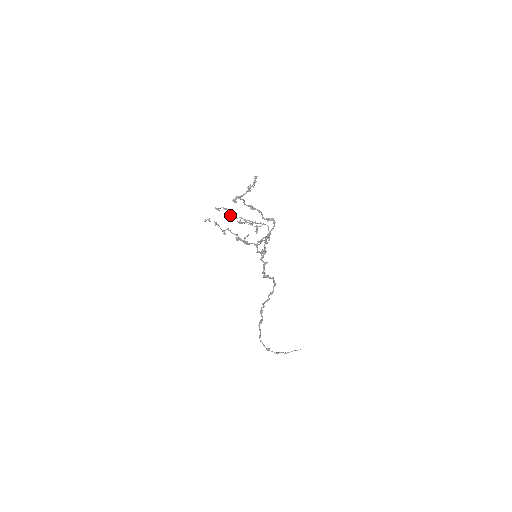
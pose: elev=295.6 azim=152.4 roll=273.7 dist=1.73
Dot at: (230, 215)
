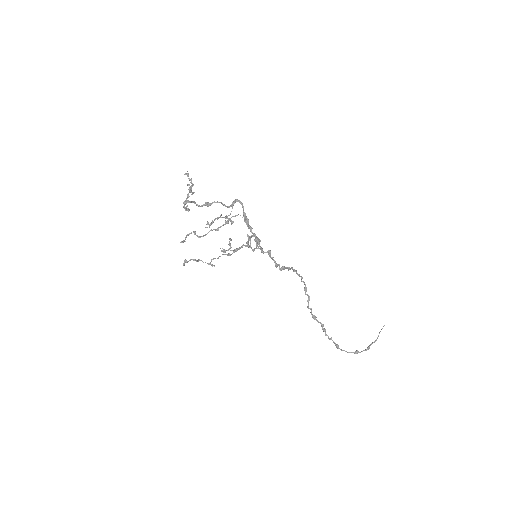
Dot at: (199, 236)
